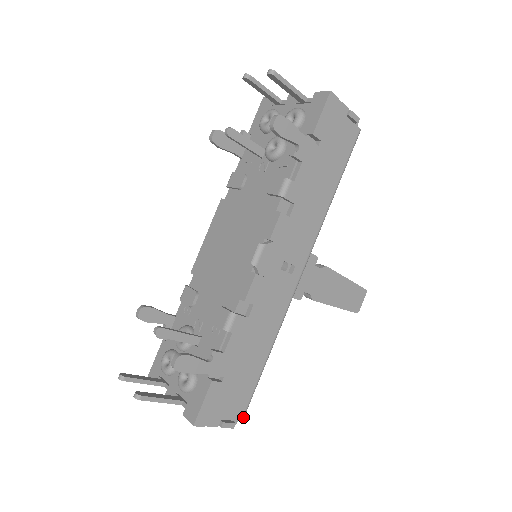
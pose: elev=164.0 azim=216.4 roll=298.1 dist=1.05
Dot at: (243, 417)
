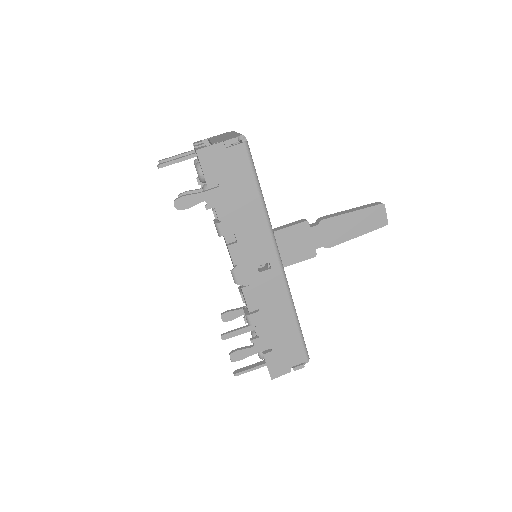
Dot at: (307, 358)
